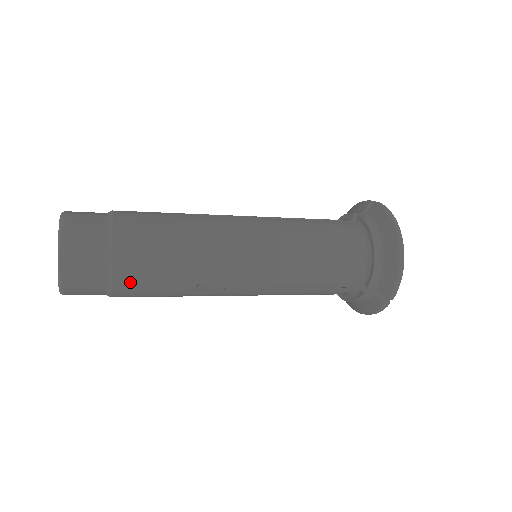
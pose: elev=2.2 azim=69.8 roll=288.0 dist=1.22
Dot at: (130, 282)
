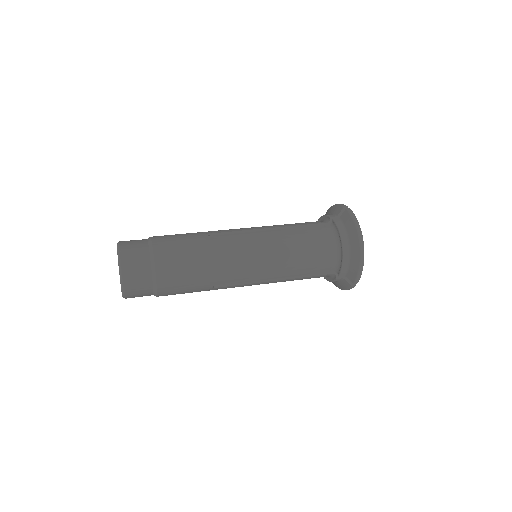
Dot at: (168, 290)
